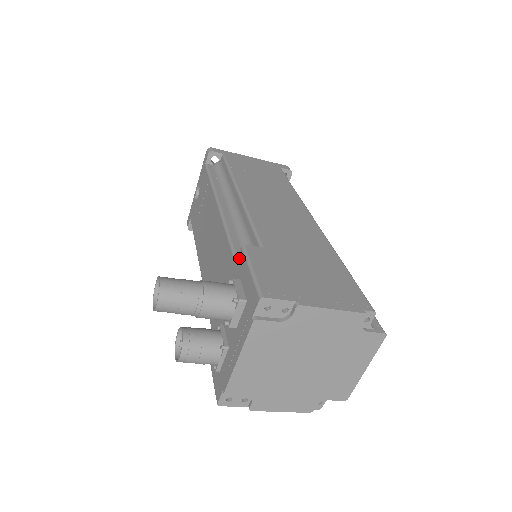
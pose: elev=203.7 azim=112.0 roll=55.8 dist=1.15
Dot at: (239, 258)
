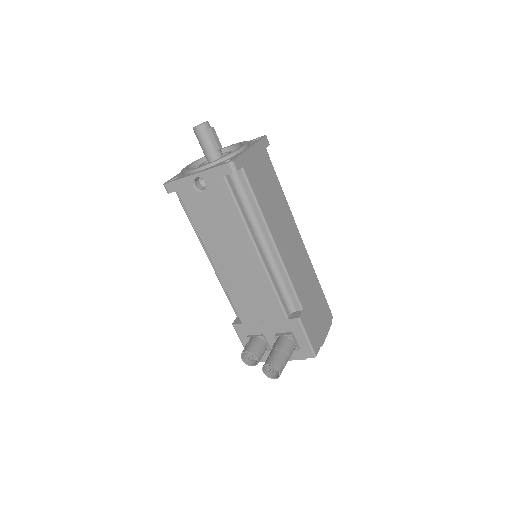
Dot at: (294, 322)
